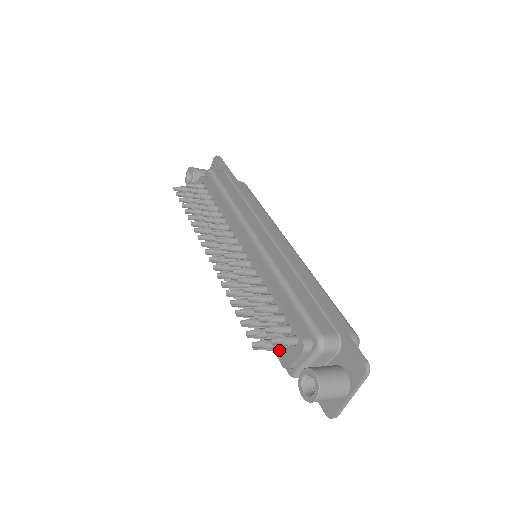
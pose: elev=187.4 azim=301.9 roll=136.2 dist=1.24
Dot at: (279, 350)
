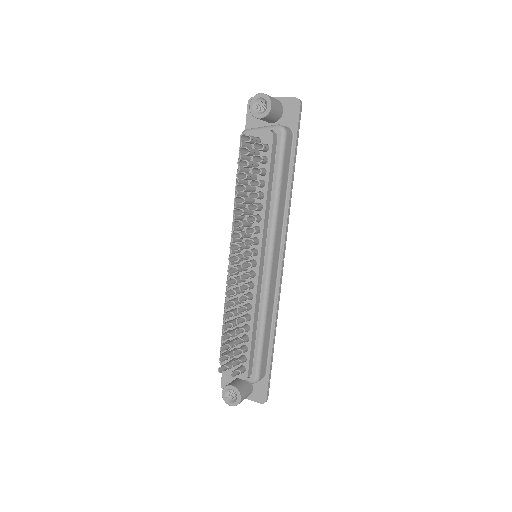
Dot at: occluded
